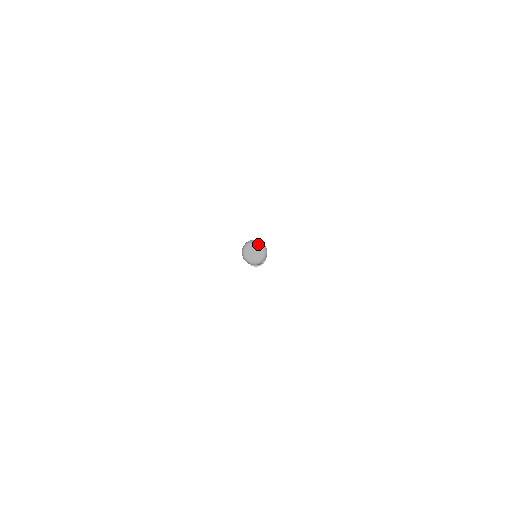
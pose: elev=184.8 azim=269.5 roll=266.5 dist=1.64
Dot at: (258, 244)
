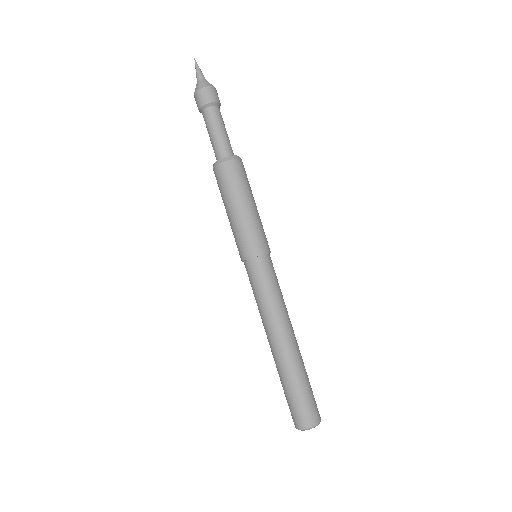
Dot at: occluded
